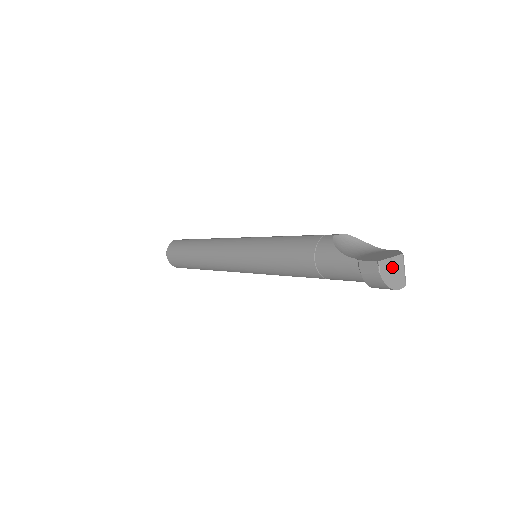
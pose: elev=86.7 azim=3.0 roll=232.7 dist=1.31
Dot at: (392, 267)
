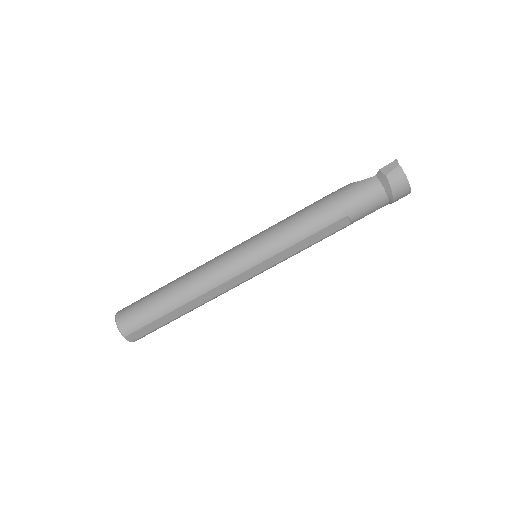
Dot at: occluded
